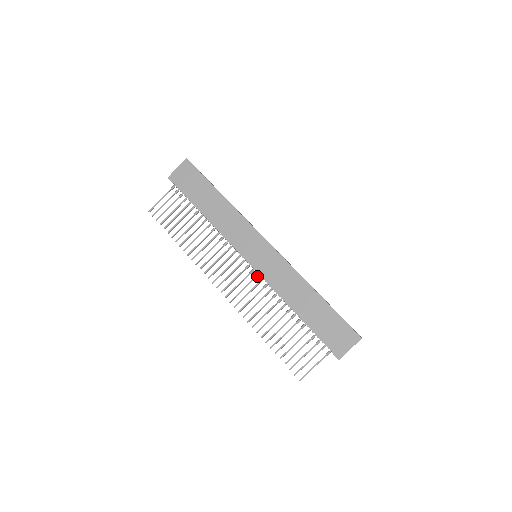
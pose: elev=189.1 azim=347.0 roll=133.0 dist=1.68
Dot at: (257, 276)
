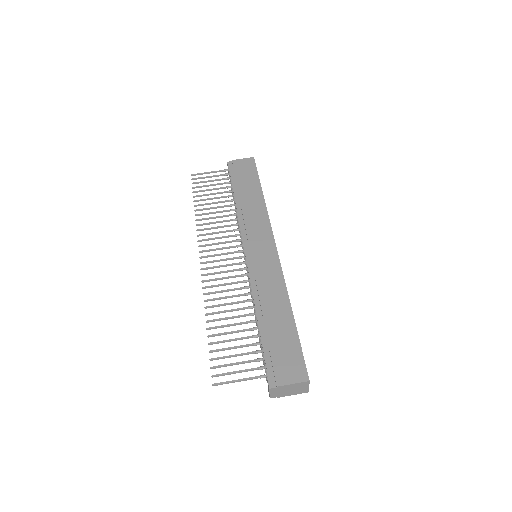
Dot at: (245, 269)
